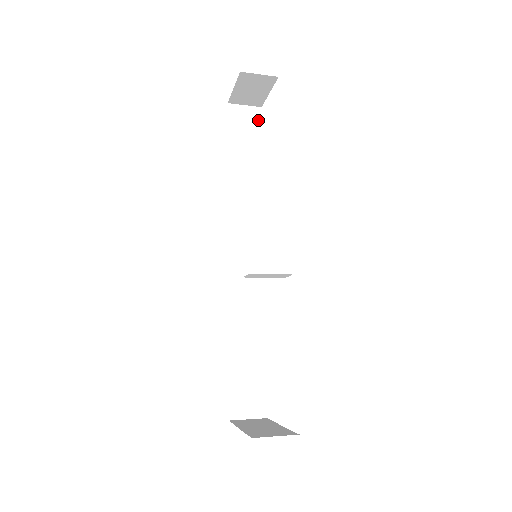
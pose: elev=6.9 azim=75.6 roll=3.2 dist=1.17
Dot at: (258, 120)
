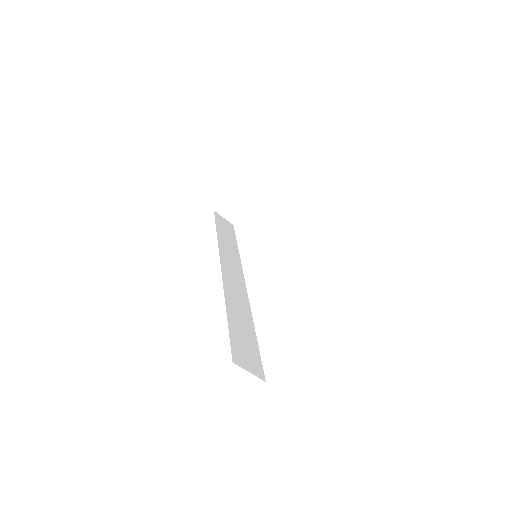
Dot at: (232, 228)
